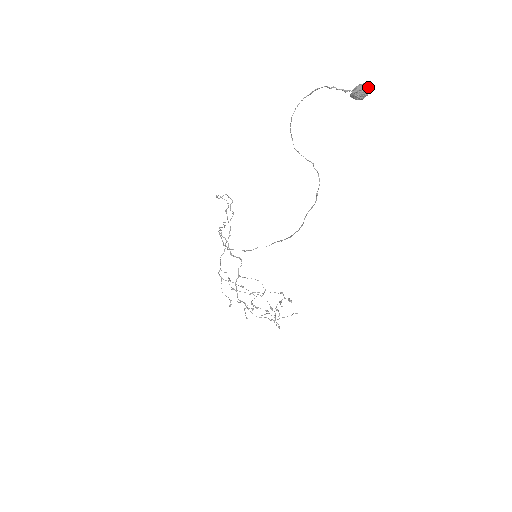
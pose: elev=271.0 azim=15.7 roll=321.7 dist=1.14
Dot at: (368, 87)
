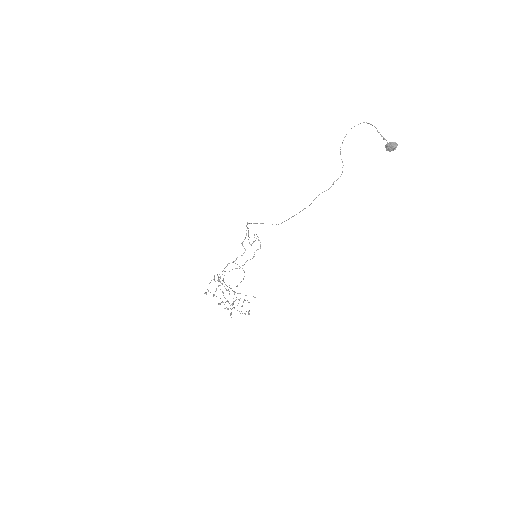
Dot at: (397, 145)
